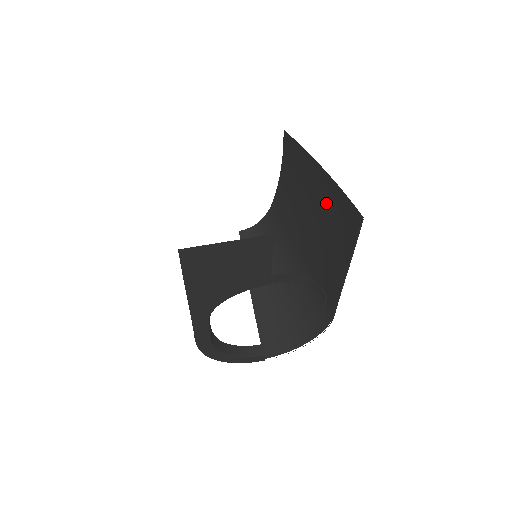
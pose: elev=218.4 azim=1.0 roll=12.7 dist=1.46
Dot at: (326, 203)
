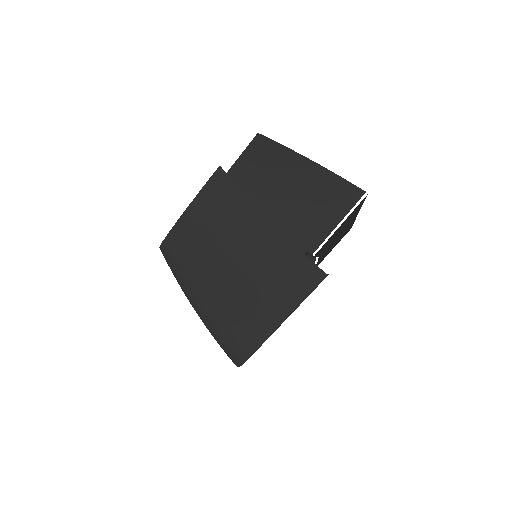
Dot at: (306, 188)
